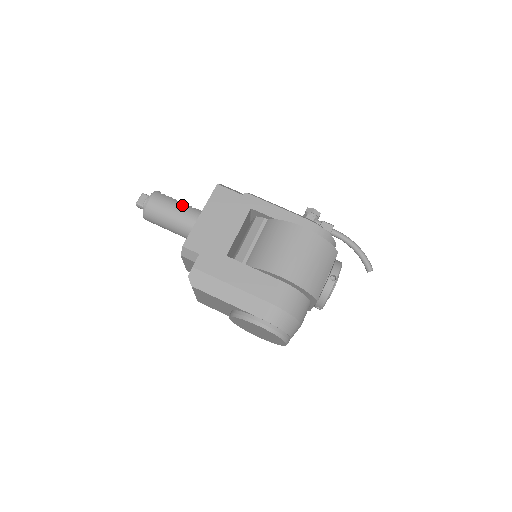
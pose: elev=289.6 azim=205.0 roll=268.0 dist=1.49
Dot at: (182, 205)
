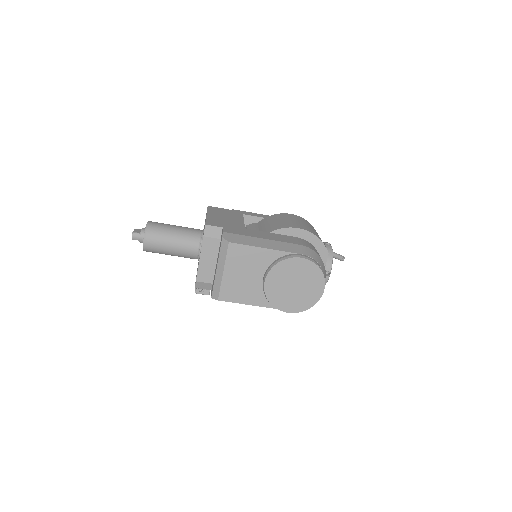
Dot at: occluded
